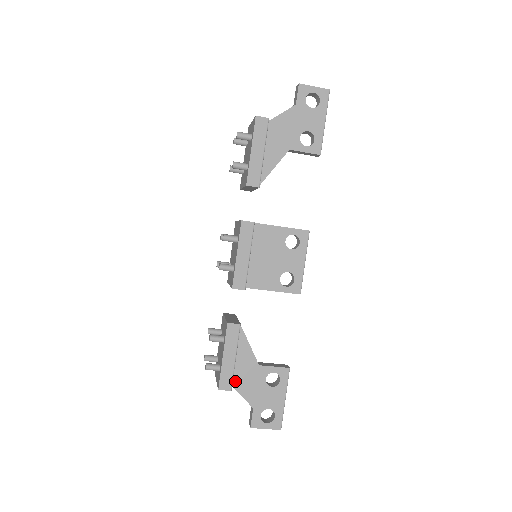
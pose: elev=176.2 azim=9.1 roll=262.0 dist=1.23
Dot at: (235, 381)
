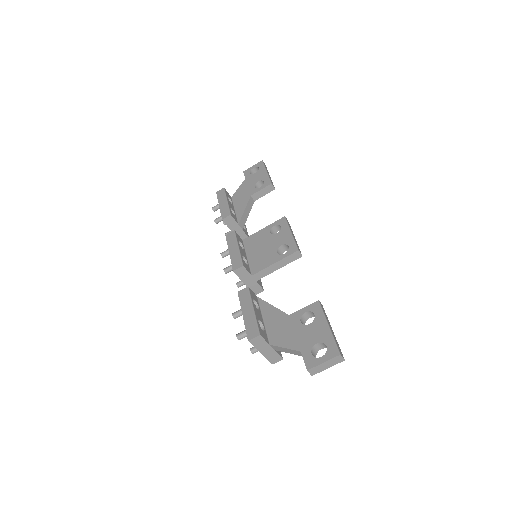
Dot at: (273, 340)
